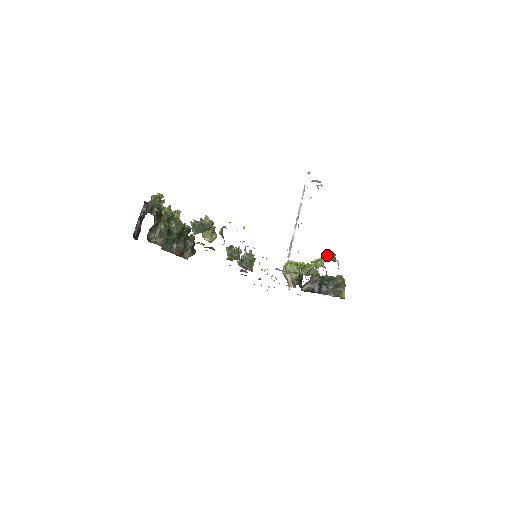
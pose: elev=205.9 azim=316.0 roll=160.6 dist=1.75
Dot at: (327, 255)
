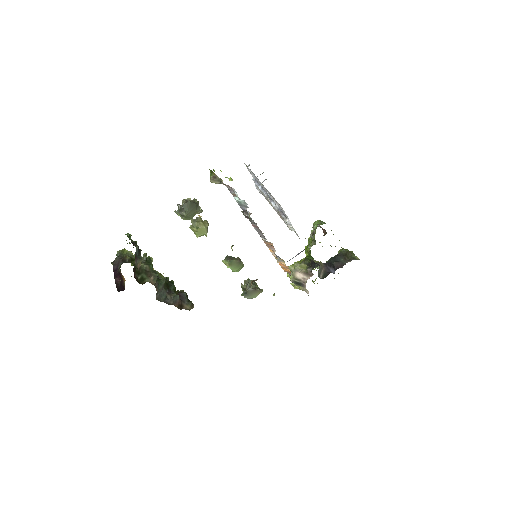
Dot at: occluded
